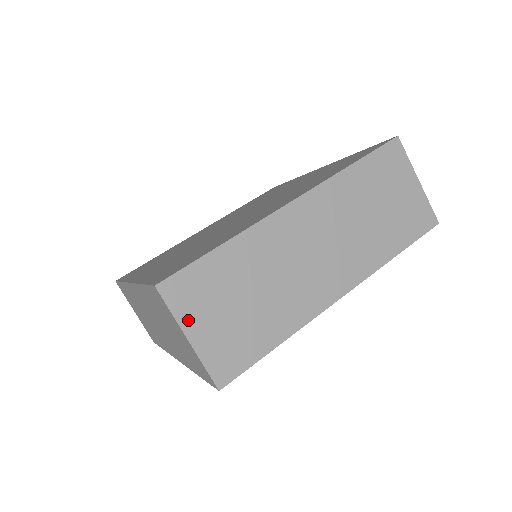
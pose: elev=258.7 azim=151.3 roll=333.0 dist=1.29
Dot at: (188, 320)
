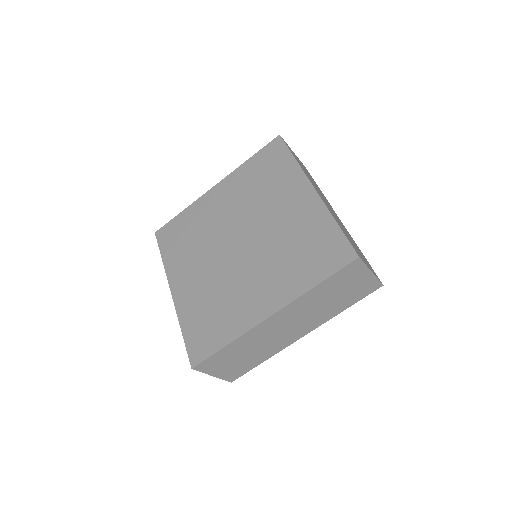
Dot at: (212, 372)
